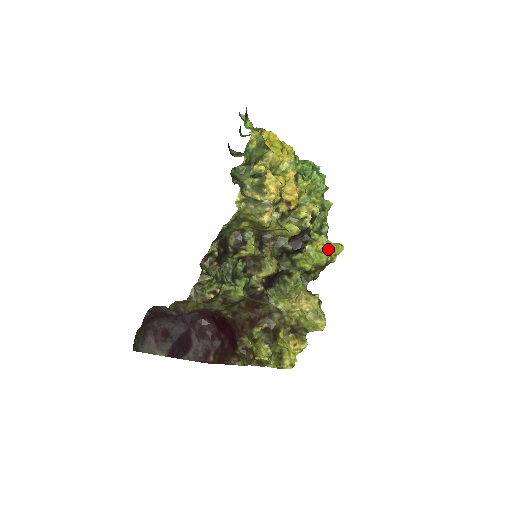
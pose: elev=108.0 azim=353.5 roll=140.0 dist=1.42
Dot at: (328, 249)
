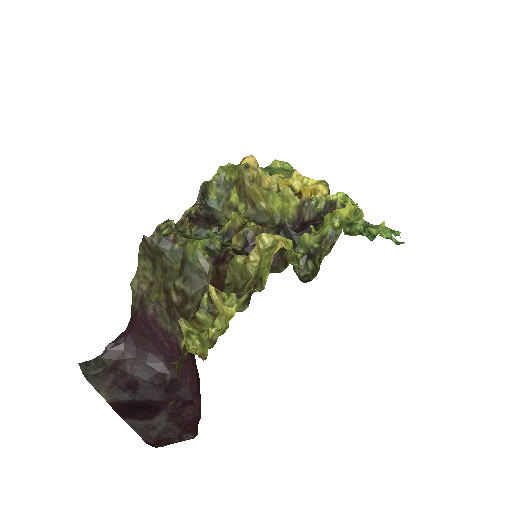
Dot at: occluded
